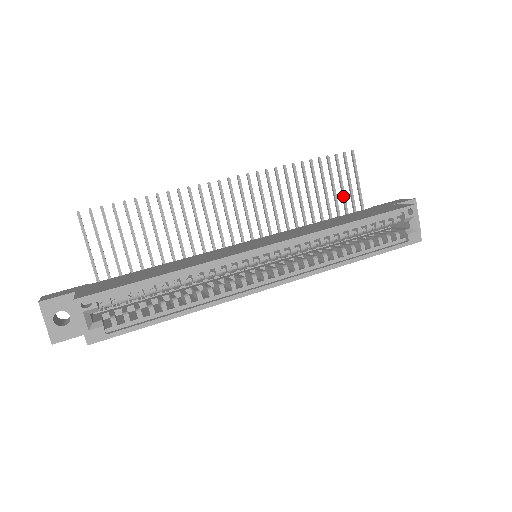
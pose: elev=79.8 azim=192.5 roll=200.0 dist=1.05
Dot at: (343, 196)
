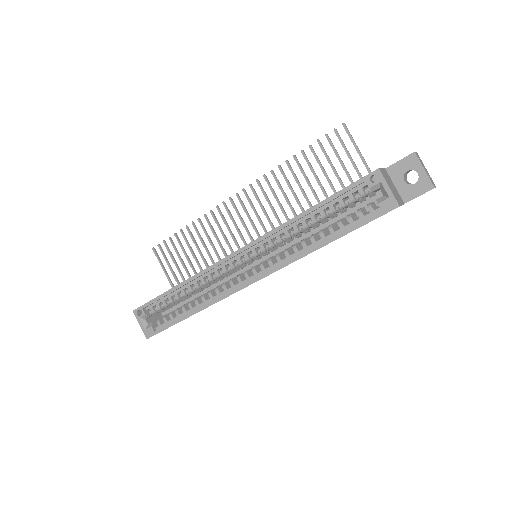
Dot at: occluded
